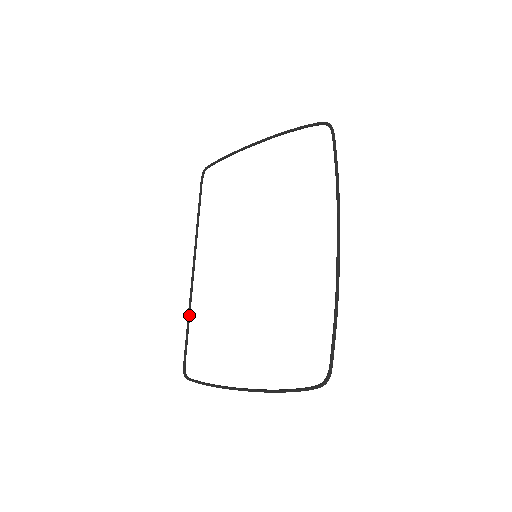
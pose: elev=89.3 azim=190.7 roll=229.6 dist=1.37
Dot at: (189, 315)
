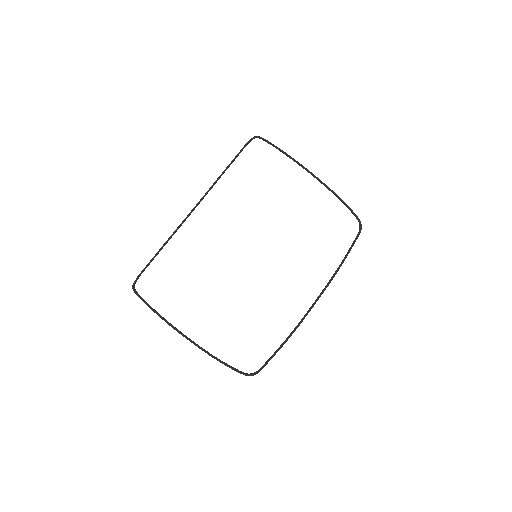
Dot at: occluded
